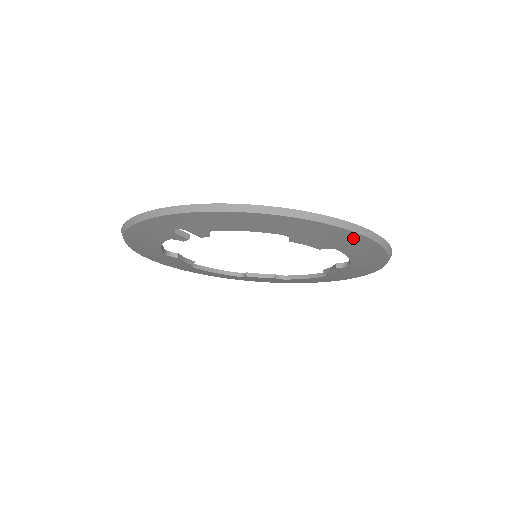
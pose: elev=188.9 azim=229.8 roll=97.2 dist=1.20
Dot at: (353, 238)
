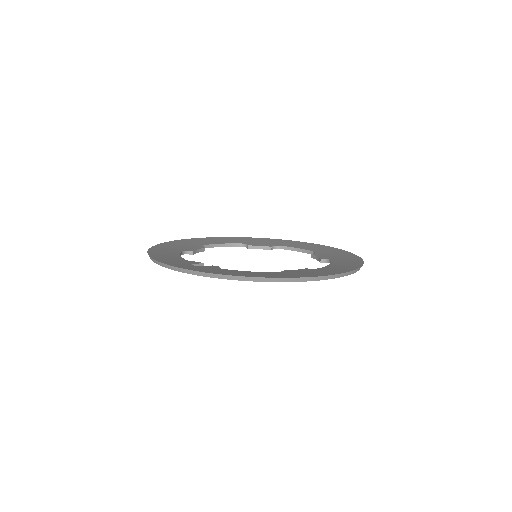
Dot at: occluded
